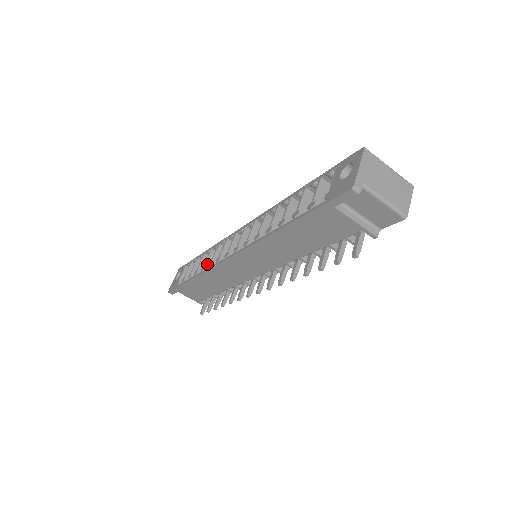
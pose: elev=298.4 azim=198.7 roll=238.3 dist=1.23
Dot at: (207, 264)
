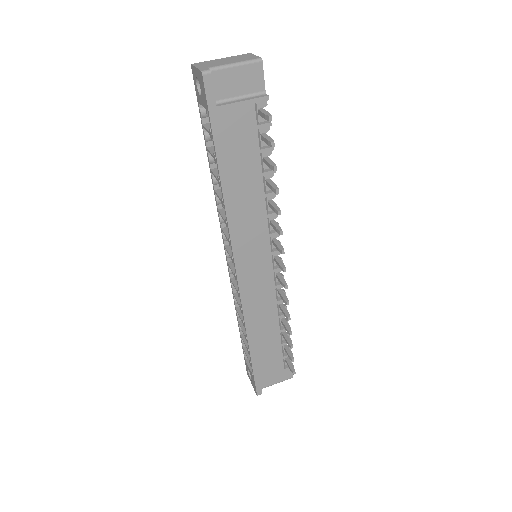
Dot at: occluded
